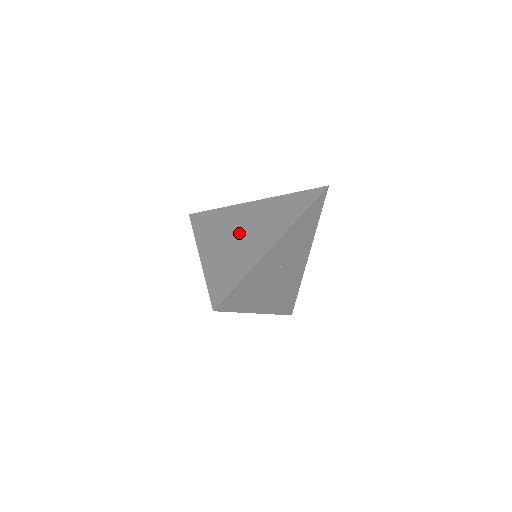
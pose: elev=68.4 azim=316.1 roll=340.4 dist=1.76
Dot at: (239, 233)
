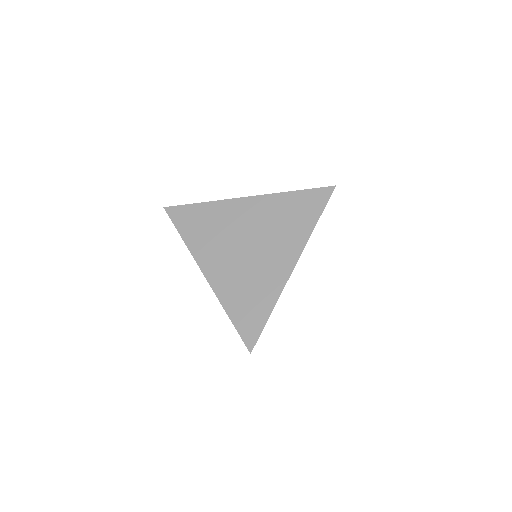
Dot at: (245, 246)
